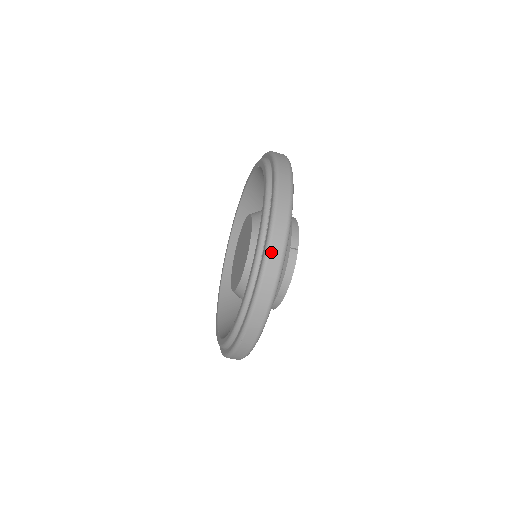
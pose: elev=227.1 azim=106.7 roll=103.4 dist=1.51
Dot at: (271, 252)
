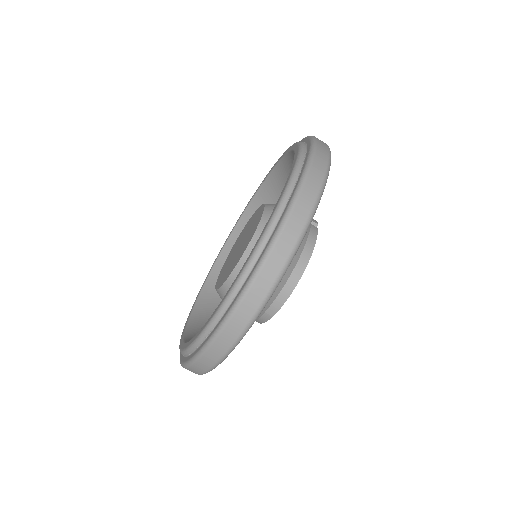
Dot at: (318, 150)
